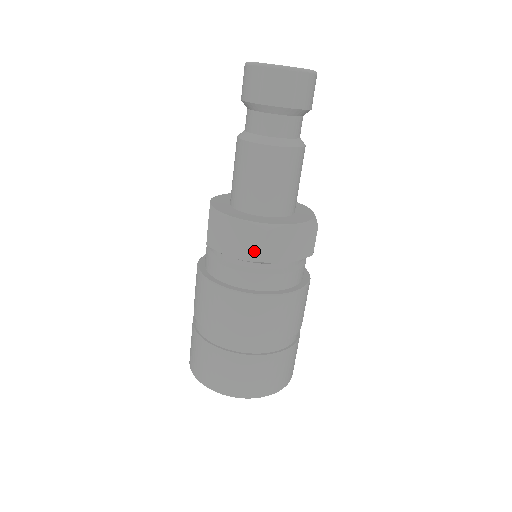
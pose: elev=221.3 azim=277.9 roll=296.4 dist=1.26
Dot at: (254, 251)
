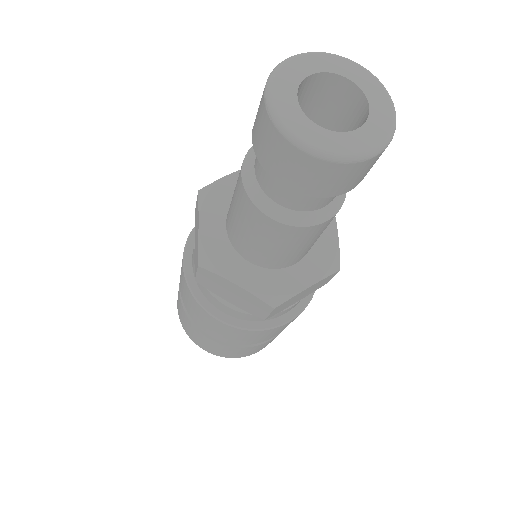
Dot at: (255, 311)
